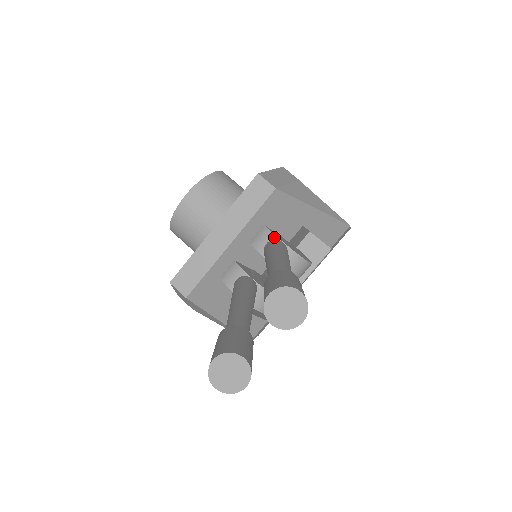
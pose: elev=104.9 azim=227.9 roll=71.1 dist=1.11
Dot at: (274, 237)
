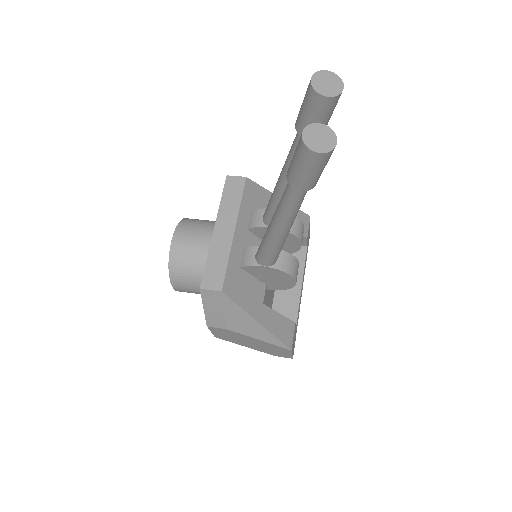
Dot at: occluded
